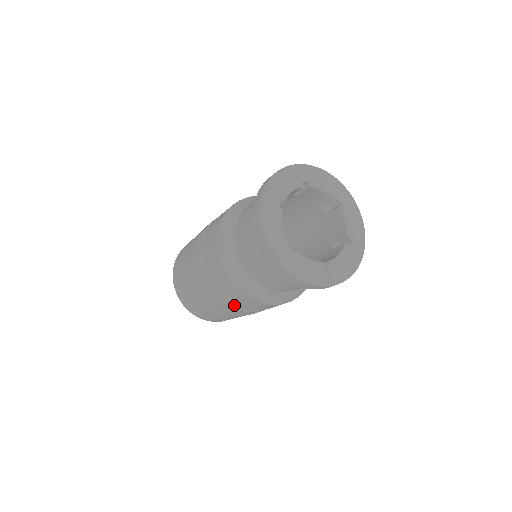
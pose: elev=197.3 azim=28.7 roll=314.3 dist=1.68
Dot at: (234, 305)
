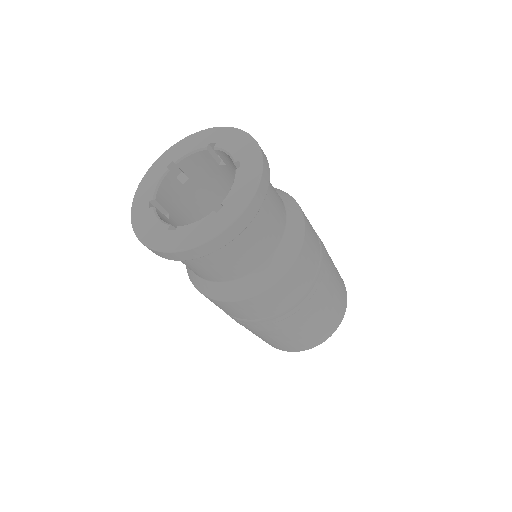
Dot at: (264, 317)
